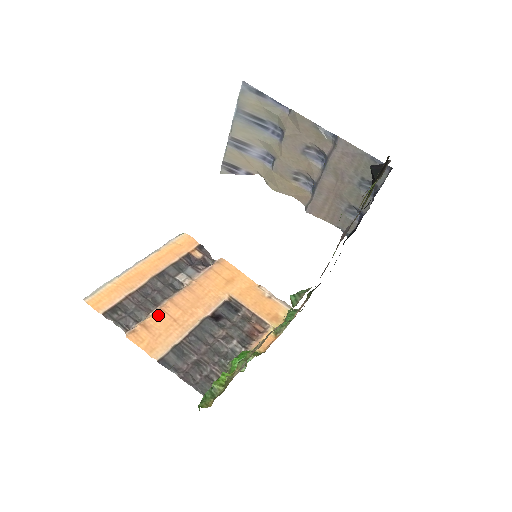
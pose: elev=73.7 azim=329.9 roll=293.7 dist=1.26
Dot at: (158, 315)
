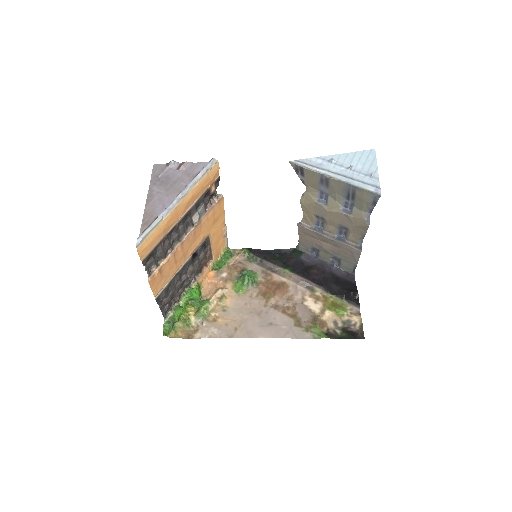
Dot at: (171, 259)
